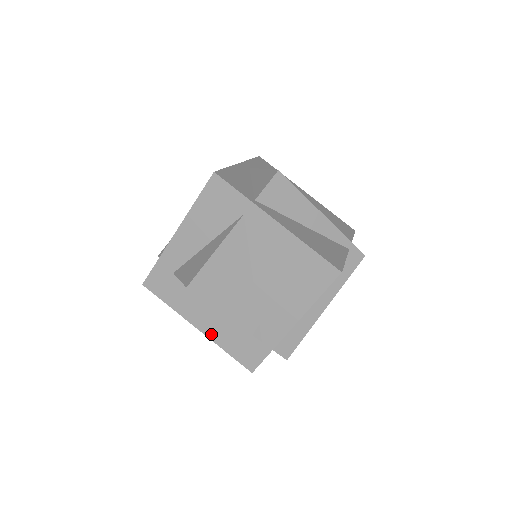
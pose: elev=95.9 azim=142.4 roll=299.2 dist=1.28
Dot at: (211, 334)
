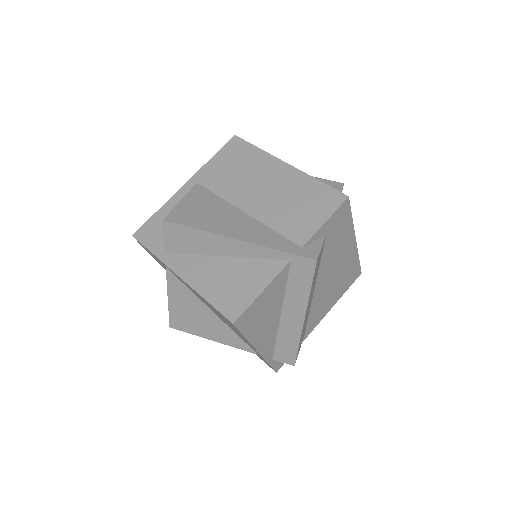
Dot at: occluded
